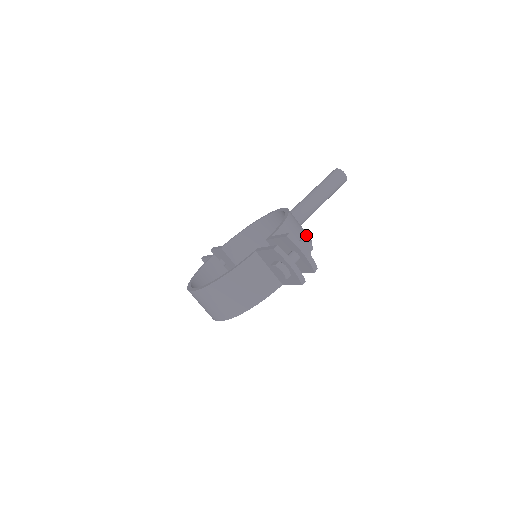
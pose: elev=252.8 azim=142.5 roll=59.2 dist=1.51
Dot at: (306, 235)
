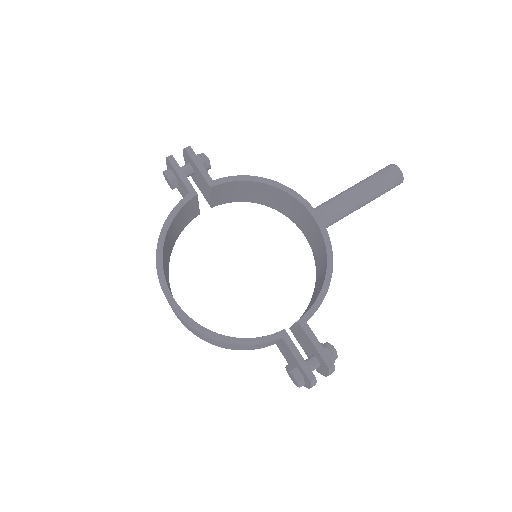
Dot at: occluded
